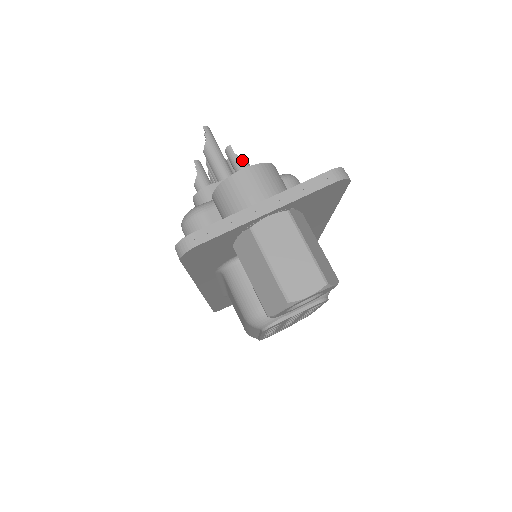
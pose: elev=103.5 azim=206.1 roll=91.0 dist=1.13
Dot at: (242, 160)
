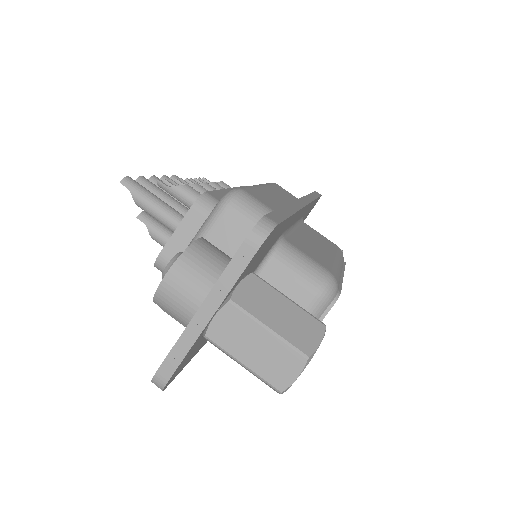
Dot at: (179, 190)
